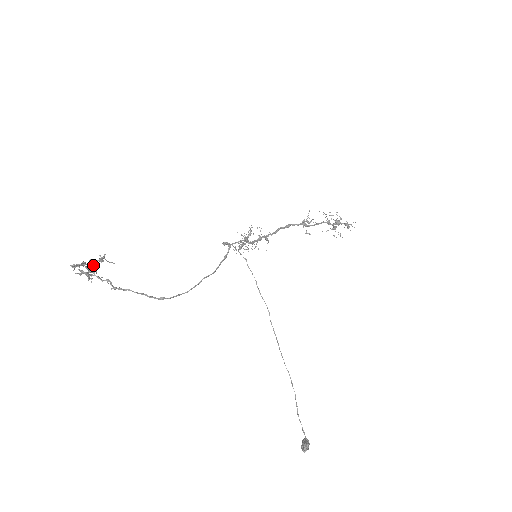
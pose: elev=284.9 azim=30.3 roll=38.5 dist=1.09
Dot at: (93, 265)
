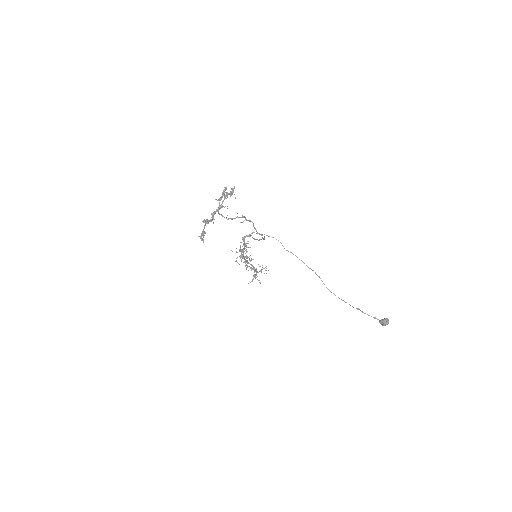
Dot at: (221, 205)
